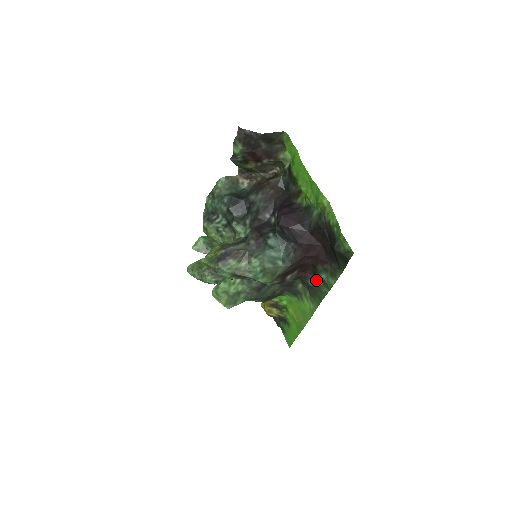
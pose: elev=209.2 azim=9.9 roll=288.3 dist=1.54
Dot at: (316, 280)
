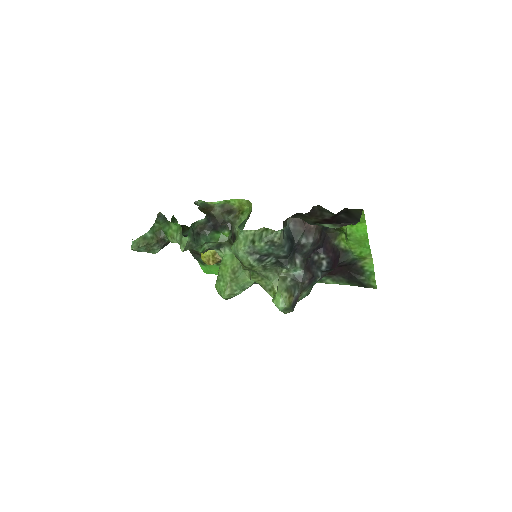
Dot at: occluded
